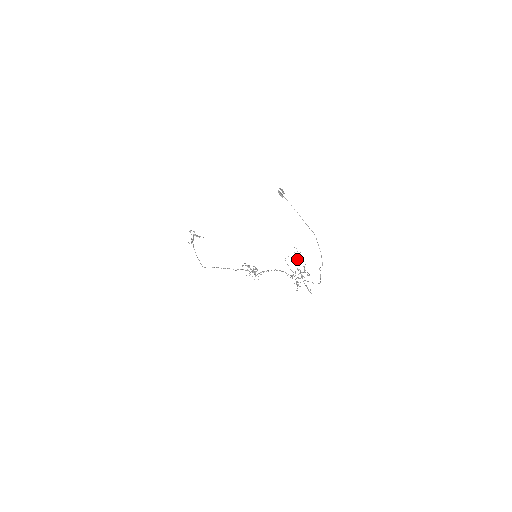
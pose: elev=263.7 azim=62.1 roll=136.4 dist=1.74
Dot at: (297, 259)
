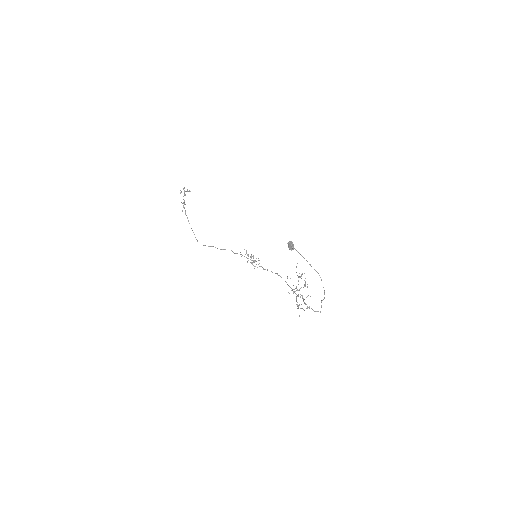
Dot at: (299, 277)
